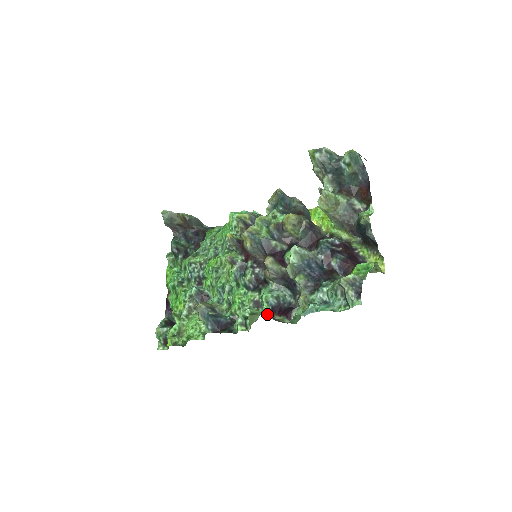
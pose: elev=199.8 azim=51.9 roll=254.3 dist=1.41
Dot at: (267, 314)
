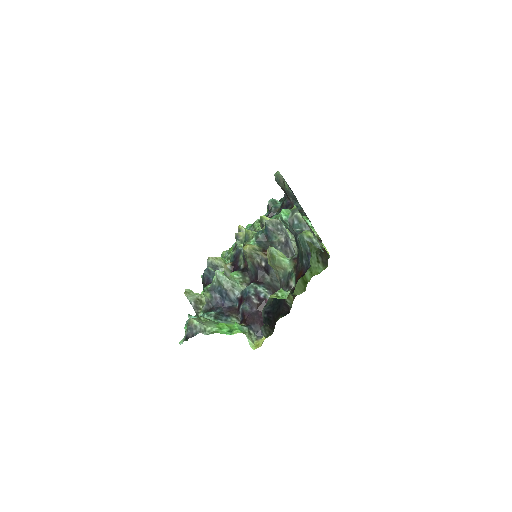
Dot at: (198, 299)
